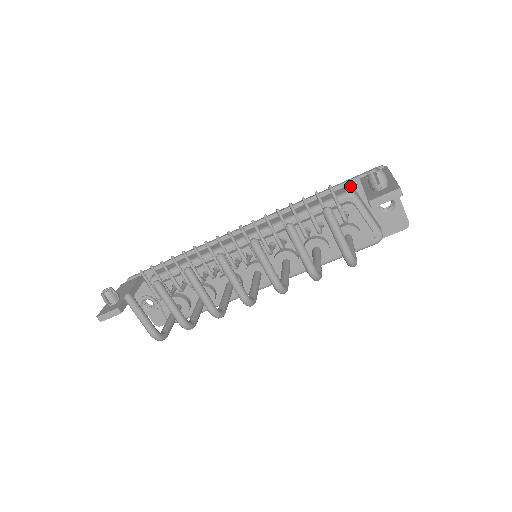
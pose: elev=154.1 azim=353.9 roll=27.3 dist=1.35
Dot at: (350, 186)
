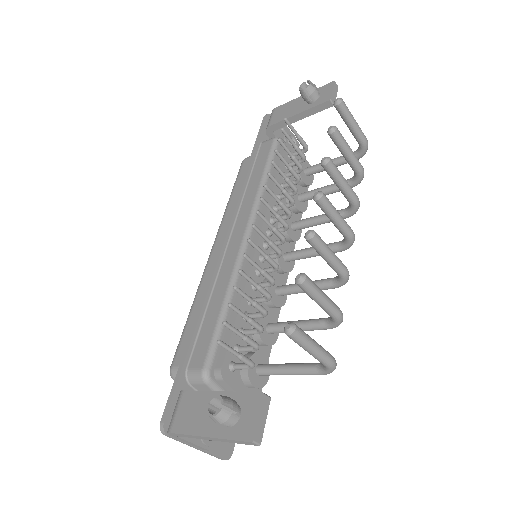
Dot at: (263, 141)
